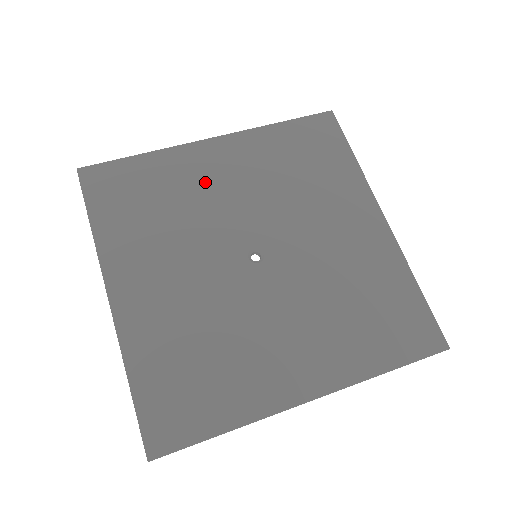
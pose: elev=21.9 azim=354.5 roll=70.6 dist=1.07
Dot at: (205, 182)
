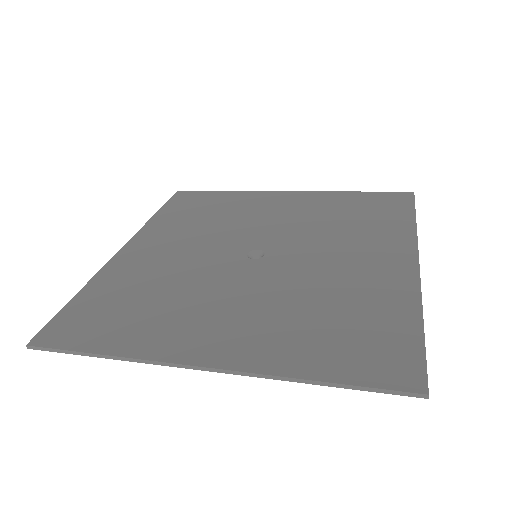
Dot at: (155, 263)
